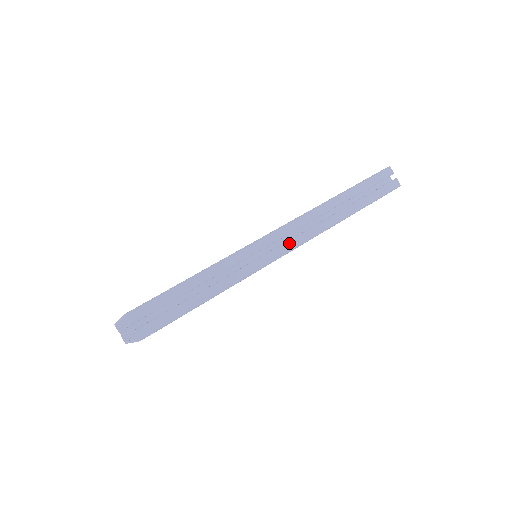
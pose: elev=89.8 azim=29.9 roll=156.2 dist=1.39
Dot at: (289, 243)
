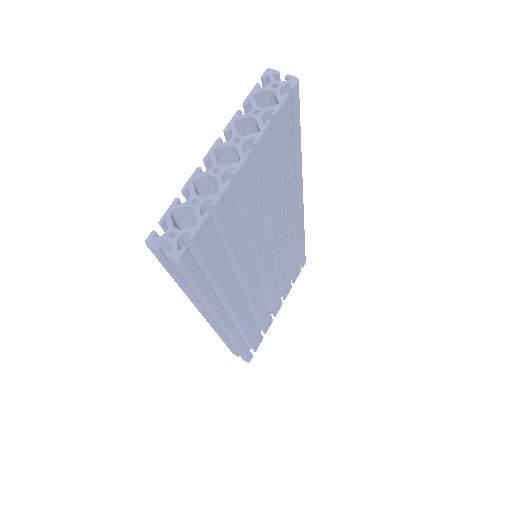
Dot at: occluded
